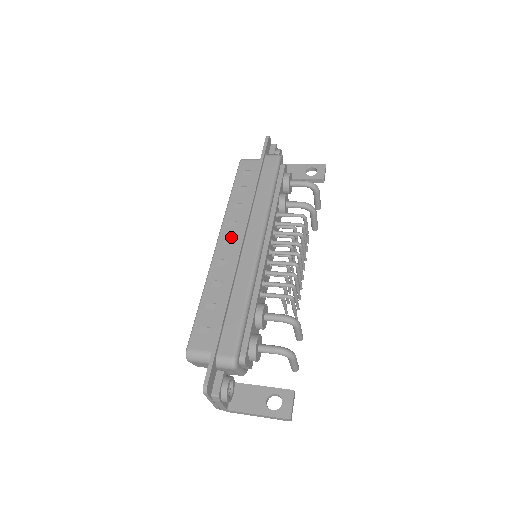
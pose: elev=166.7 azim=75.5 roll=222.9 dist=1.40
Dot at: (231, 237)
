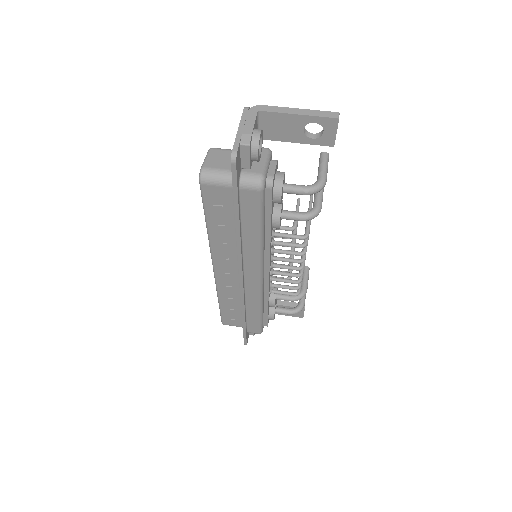
Dot at: (227, 269)
